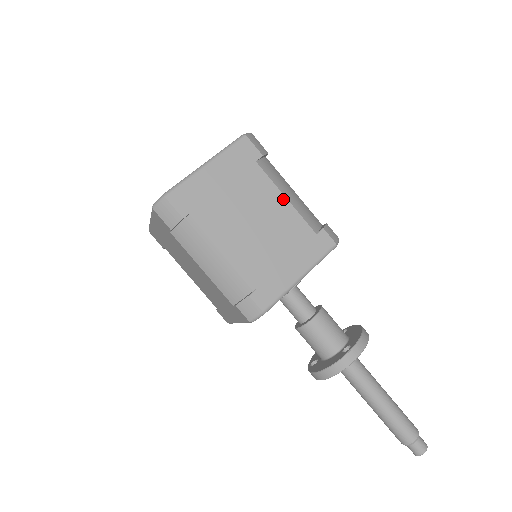
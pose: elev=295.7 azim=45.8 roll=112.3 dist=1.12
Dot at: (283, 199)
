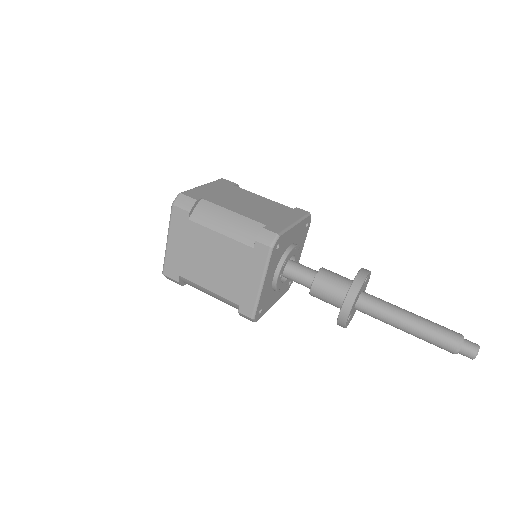
Dot at: (261, 197)
